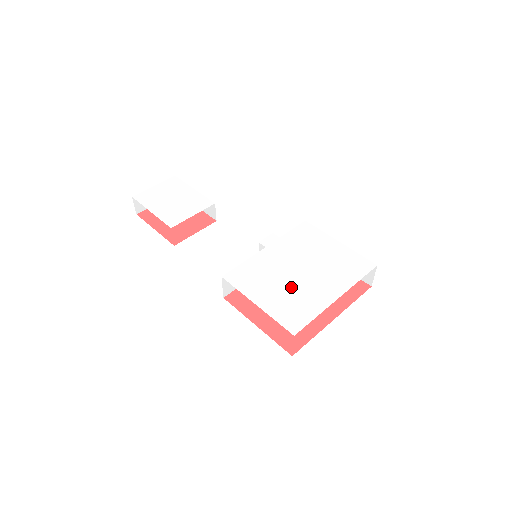
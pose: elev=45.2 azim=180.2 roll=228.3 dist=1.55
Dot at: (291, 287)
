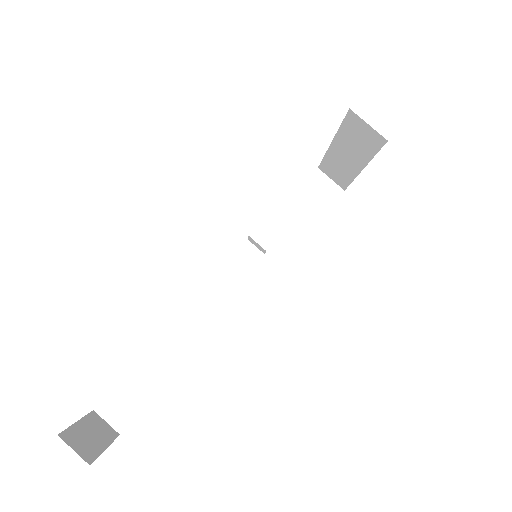
Dot at: occluded
